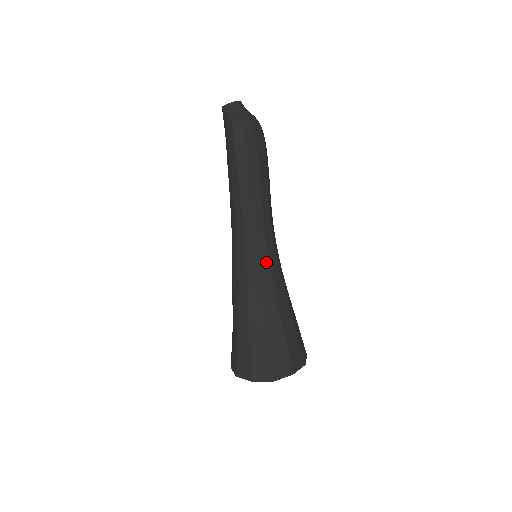
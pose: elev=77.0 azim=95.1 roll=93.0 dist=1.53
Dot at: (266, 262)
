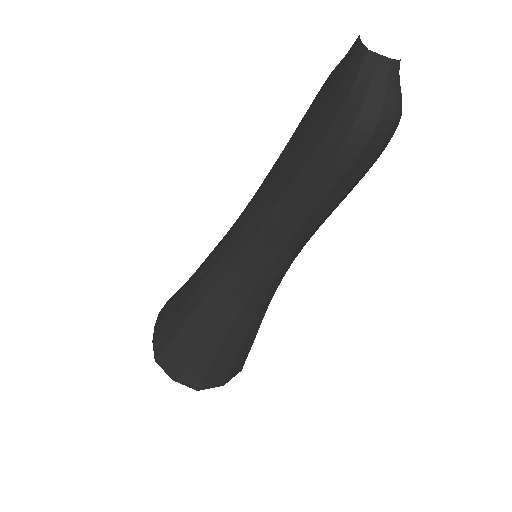
Dot at: (267, 286)
